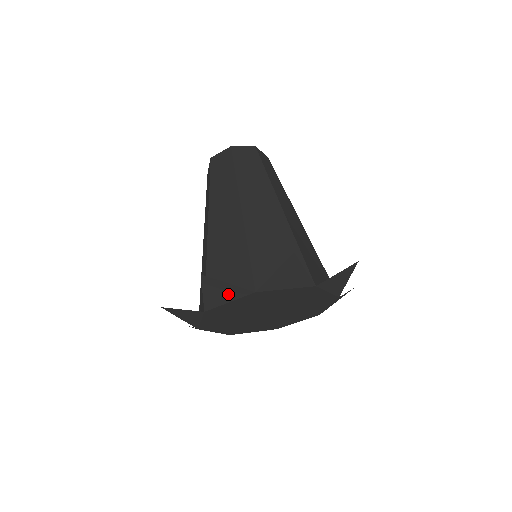
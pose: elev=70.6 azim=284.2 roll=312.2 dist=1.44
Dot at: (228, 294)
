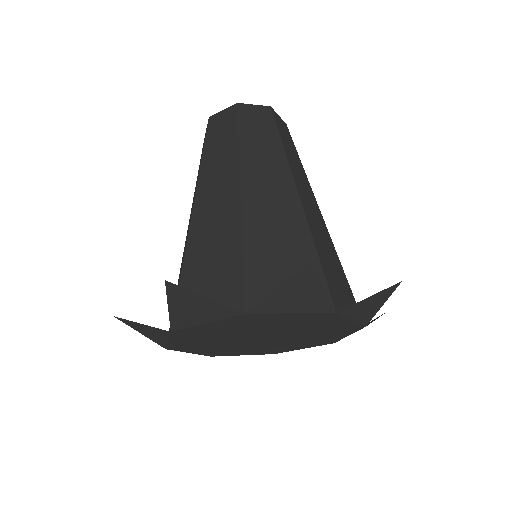
Dot at: (205, 312)
